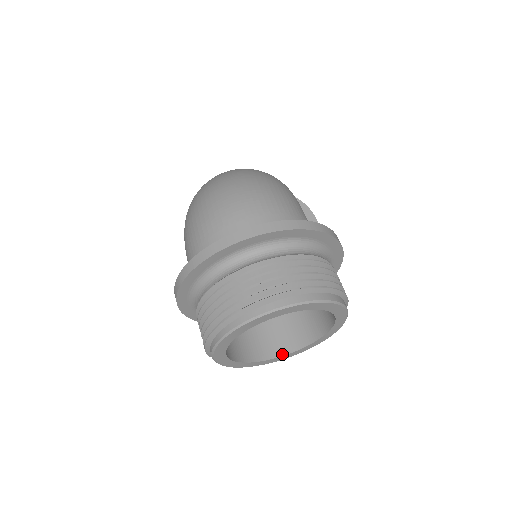
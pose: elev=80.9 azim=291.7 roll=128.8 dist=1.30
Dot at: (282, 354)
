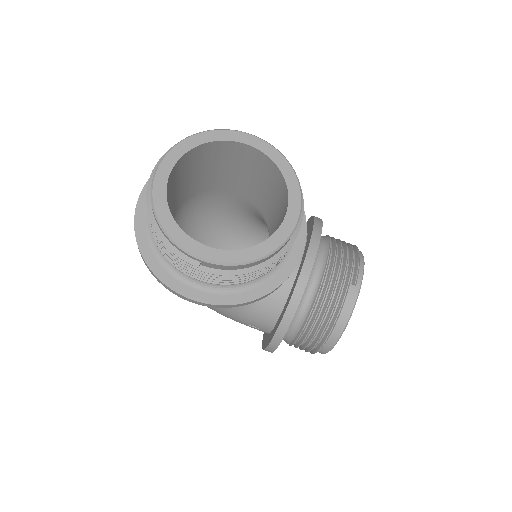
Dot at: (281, 224)
